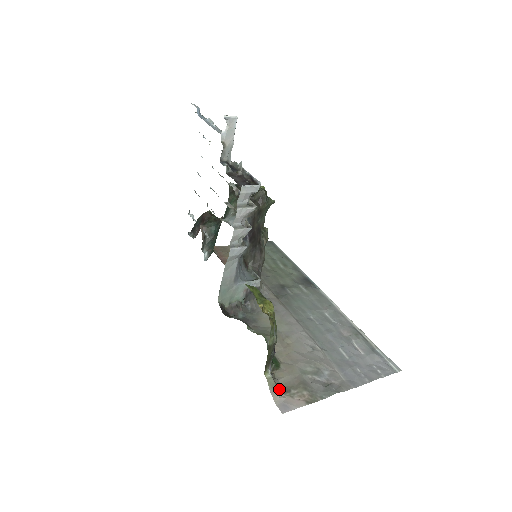
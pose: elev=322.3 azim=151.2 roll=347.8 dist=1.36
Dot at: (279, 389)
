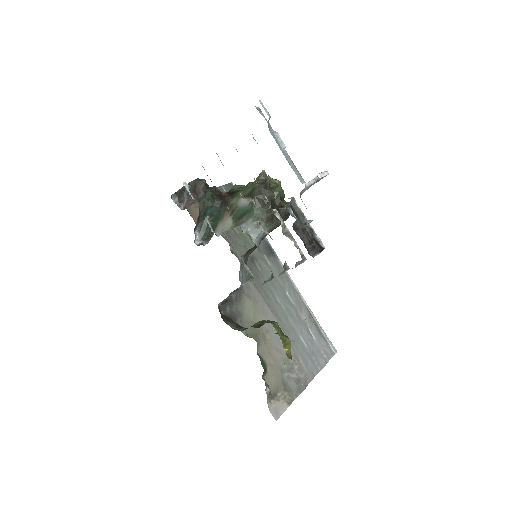
Dot at: (271, 396)
